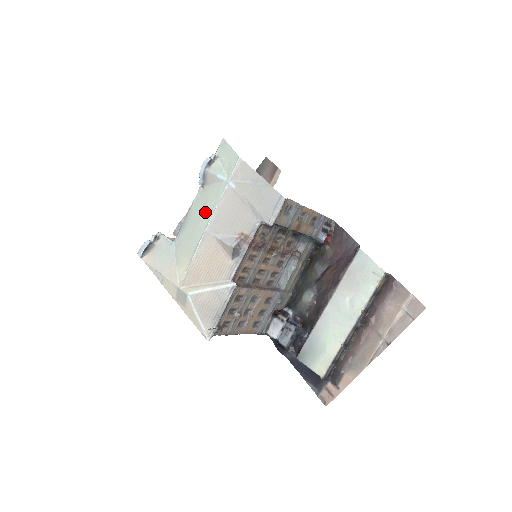
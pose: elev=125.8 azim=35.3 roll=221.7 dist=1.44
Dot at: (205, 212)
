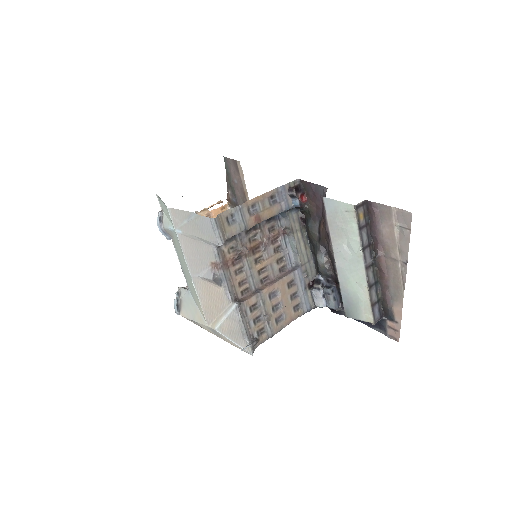
Dot at: (183, 261)
